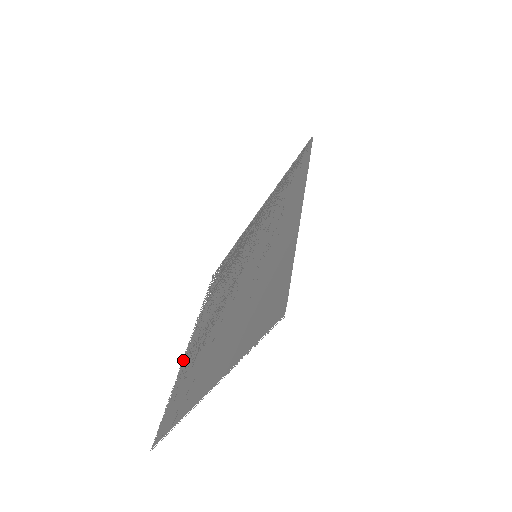
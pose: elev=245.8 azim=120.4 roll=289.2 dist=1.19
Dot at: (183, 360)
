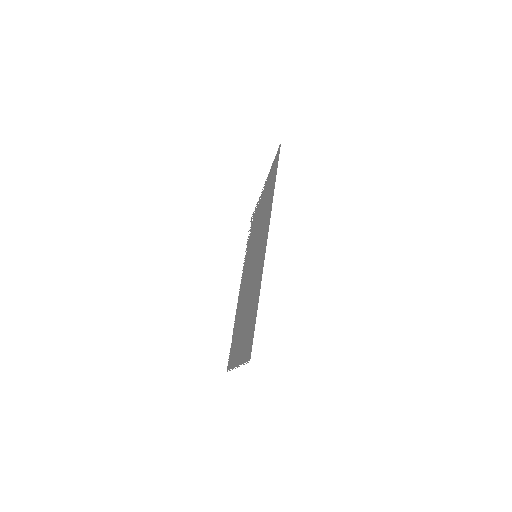
Dot at: (237, 304)
